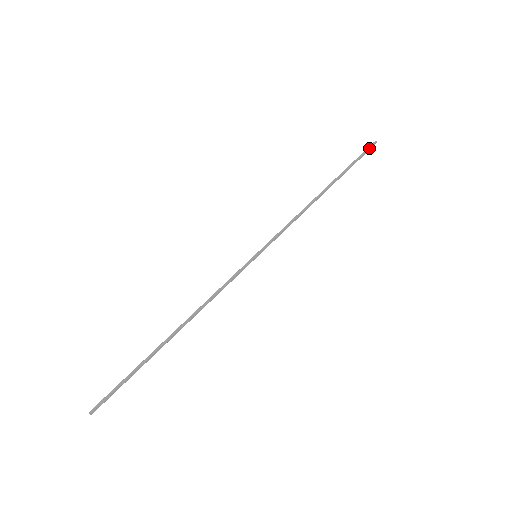
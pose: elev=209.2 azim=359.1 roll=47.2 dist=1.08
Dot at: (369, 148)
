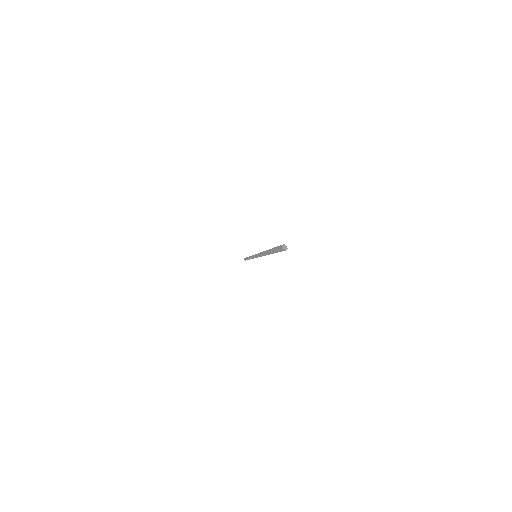
Dot at: occluded
